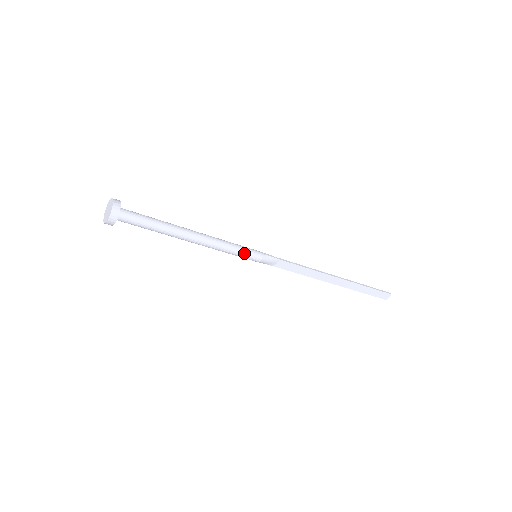
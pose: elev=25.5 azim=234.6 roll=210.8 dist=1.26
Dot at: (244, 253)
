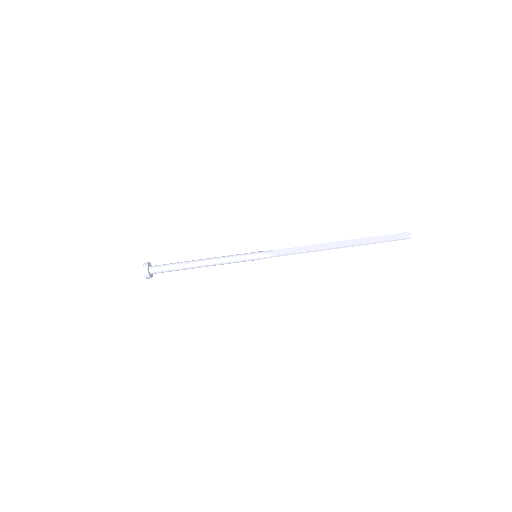
Dot at: (243, 254)
